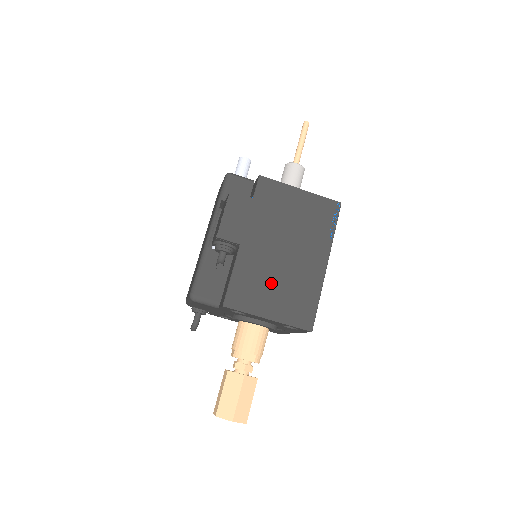
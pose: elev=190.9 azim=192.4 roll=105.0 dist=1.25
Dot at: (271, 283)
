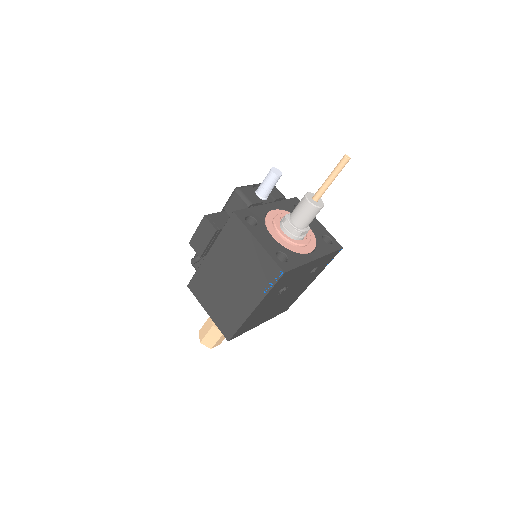
Dot at: (215, 293)
